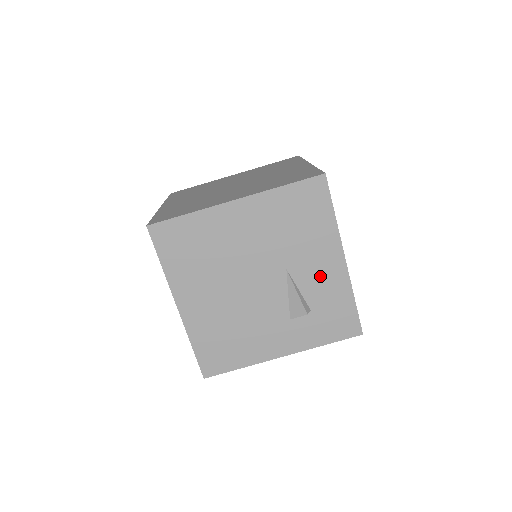
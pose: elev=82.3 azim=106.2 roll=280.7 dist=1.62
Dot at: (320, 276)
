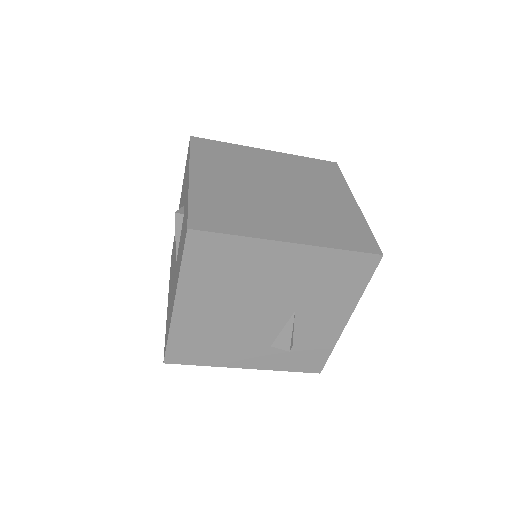
Dot at: (319, 326)
